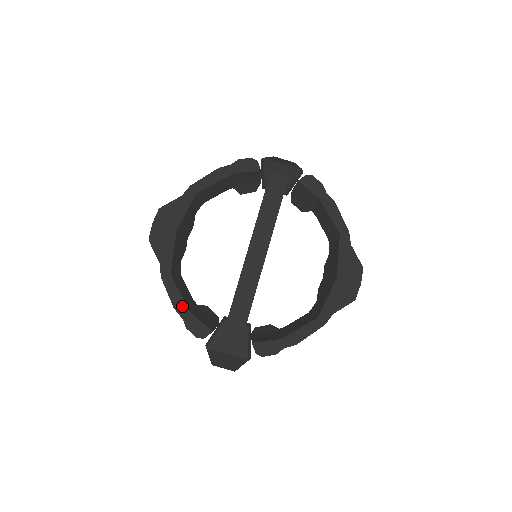
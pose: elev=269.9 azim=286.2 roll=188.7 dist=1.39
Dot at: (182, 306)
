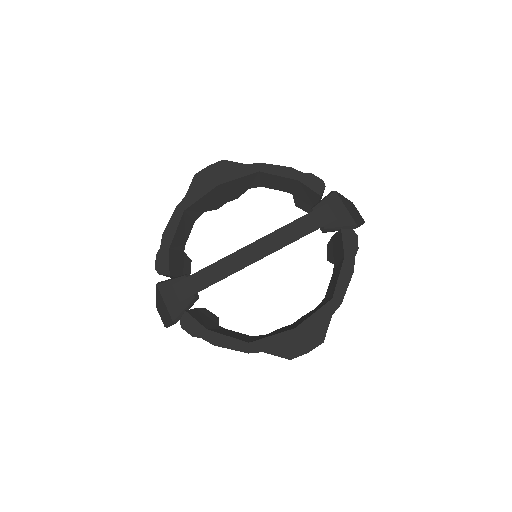
Dot at: (169, 238)
